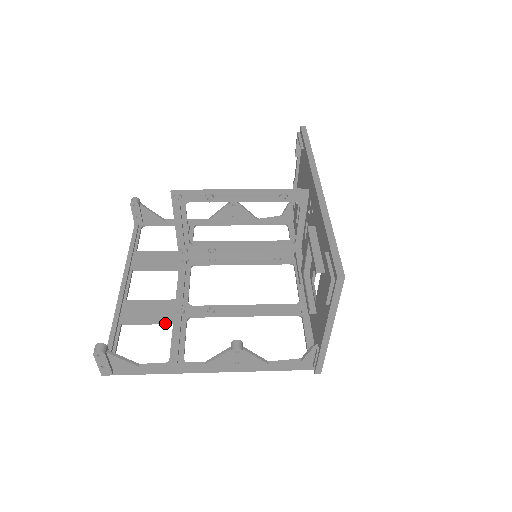
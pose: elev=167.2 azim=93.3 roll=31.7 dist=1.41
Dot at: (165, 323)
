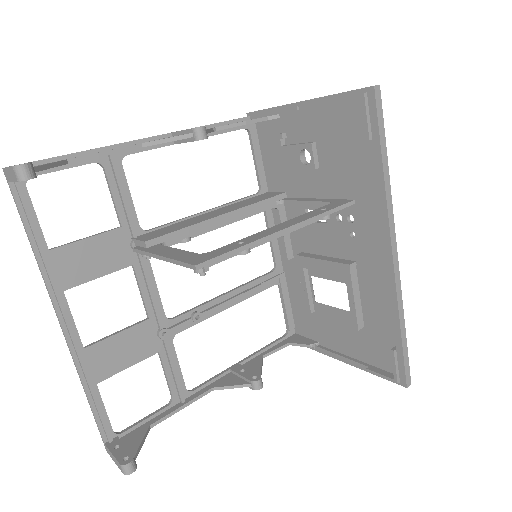
Dot at: (149, 356)
